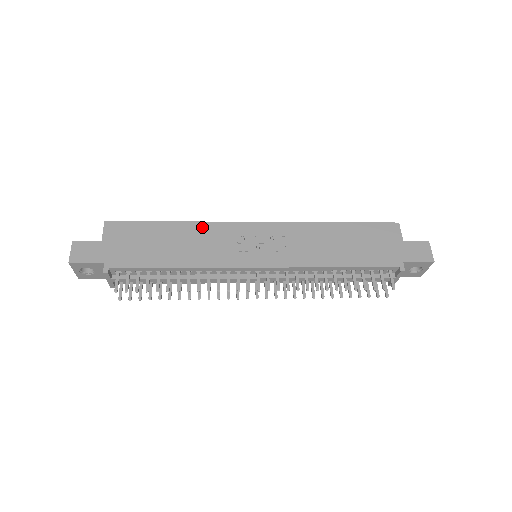
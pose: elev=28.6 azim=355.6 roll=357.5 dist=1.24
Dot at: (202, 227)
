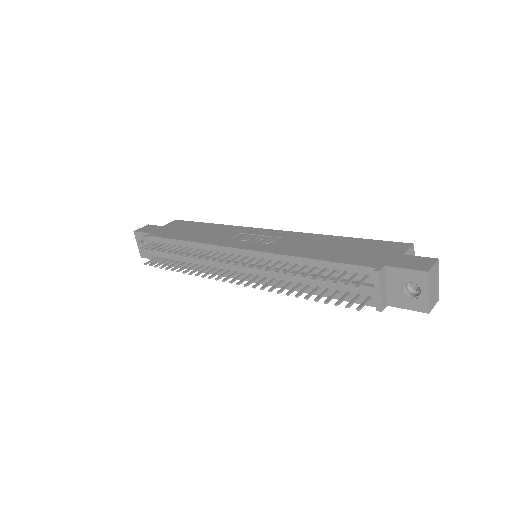
Dot at: (228, 227)
